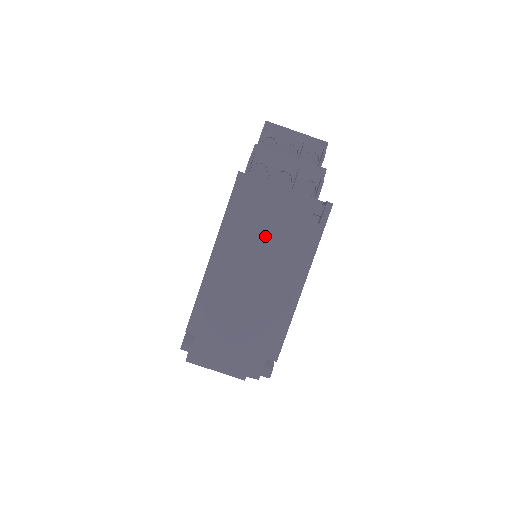
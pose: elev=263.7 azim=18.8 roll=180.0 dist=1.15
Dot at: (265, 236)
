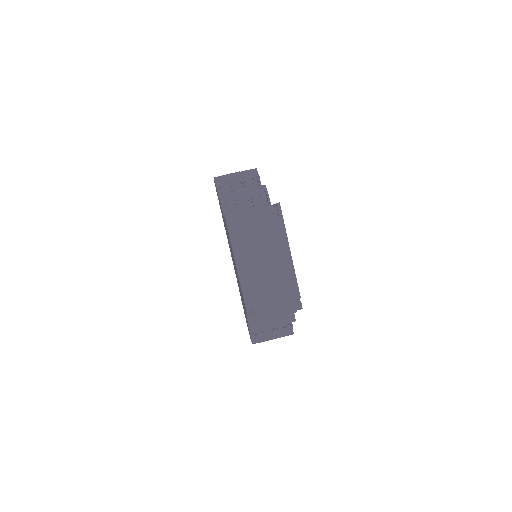
Dot at: (257, 238)
